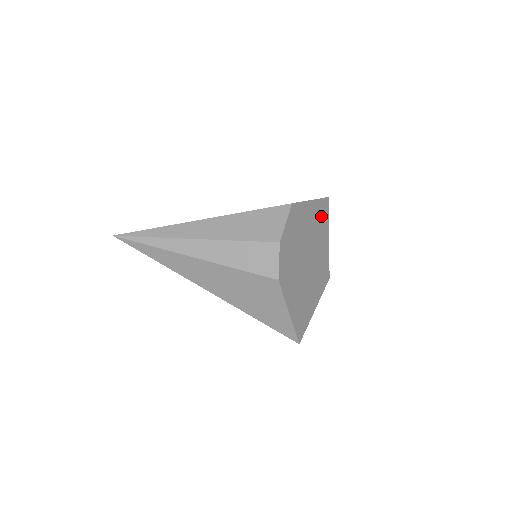
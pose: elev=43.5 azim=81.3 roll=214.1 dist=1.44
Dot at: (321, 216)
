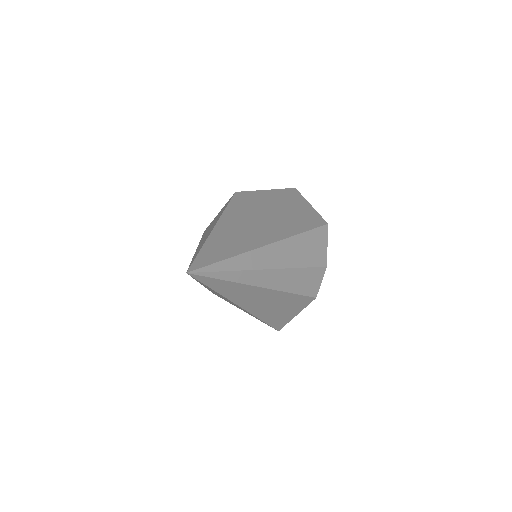
Dot at: occluded
